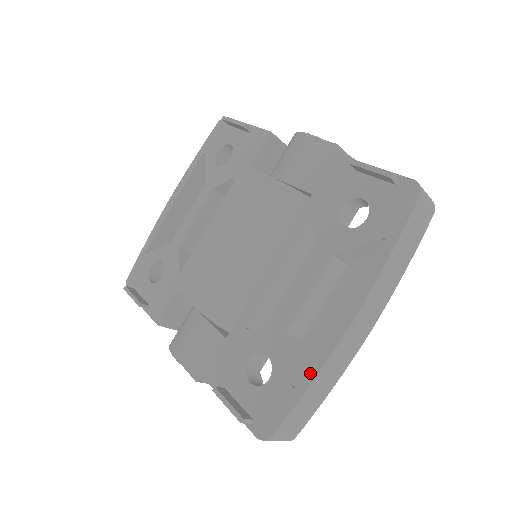
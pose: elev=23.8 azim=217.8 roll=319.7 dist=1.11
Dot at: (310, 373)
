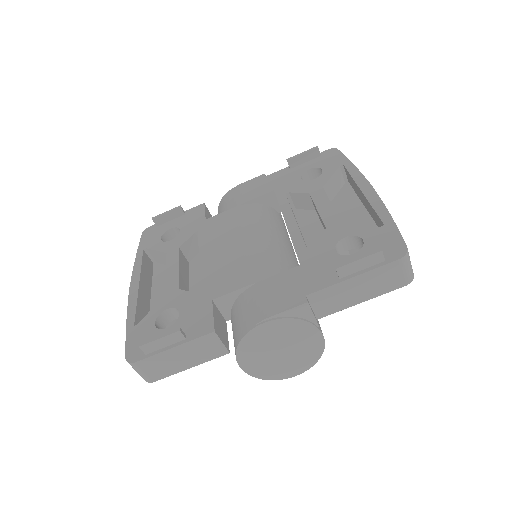
Dot at: (383, 213)
